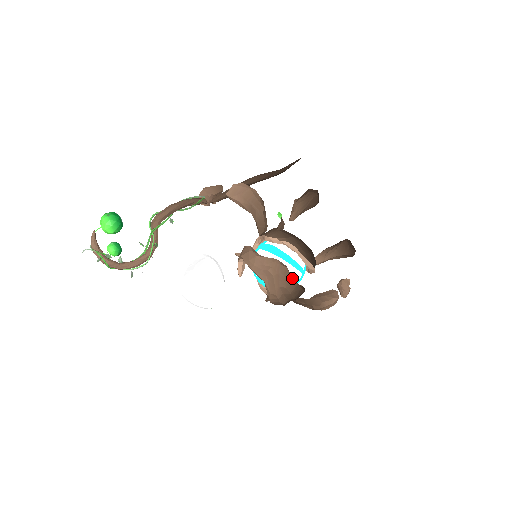
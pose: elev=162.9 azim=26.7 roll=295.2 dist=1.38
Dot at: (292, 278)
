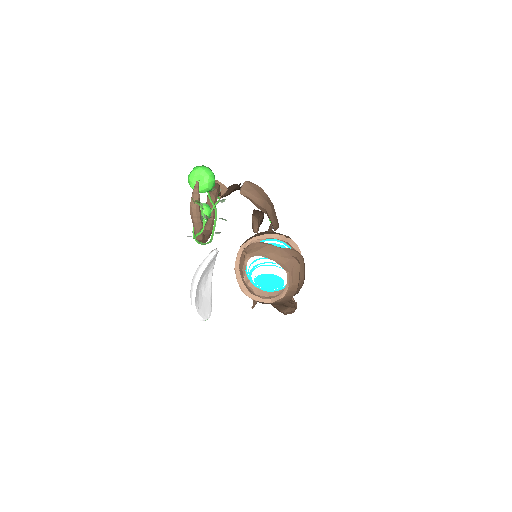
Dot at: (304, 270)
